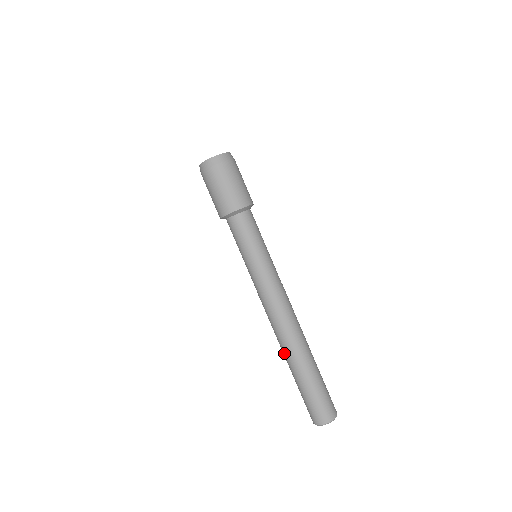
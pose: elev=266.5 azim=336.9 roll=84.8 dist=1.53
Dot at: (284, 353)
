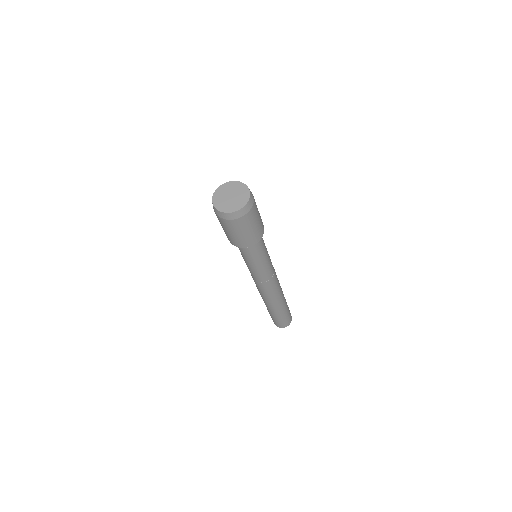
Dot at: (264, 302)
